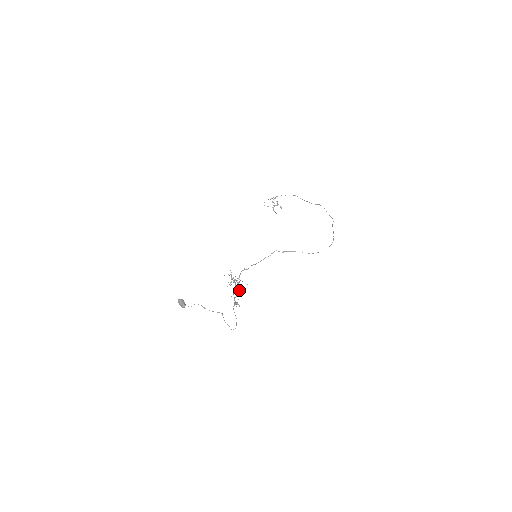
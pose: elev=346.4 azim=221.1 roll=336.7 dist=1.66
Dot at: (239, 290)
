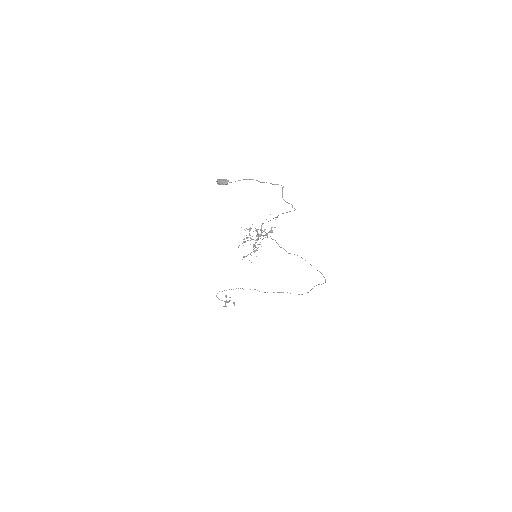
Dot at: occluded
